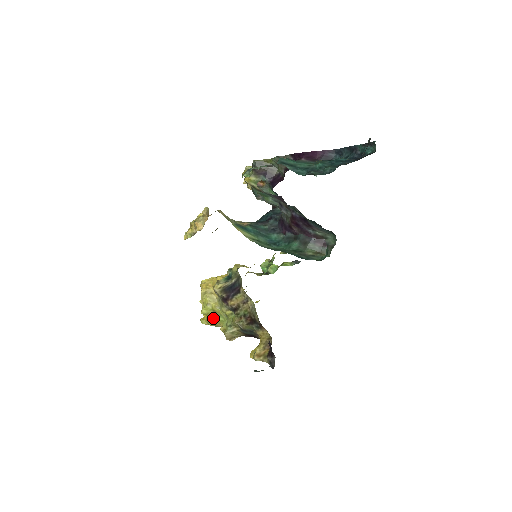
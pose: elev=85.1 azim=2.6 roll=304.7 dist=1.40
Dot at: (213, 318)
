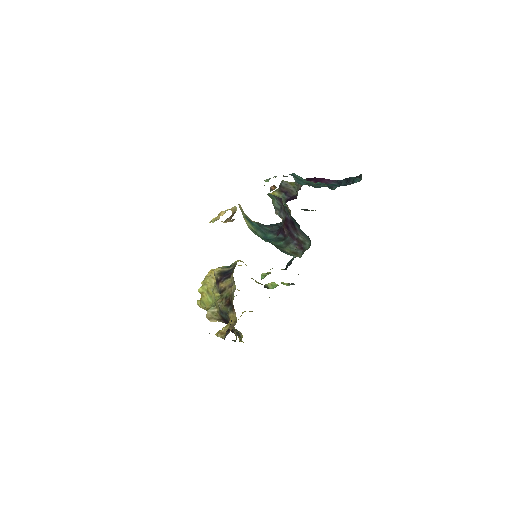
Dot at: (205, 298)
